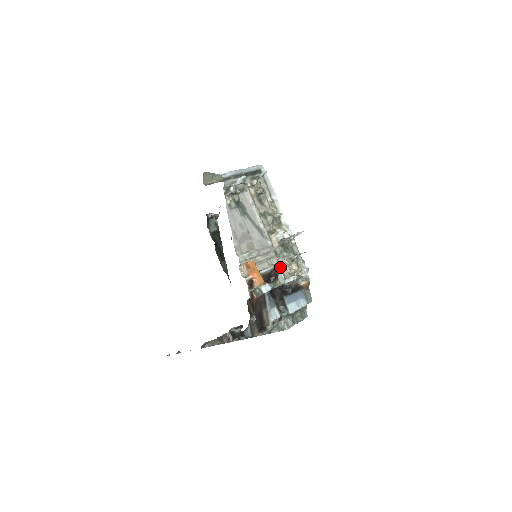
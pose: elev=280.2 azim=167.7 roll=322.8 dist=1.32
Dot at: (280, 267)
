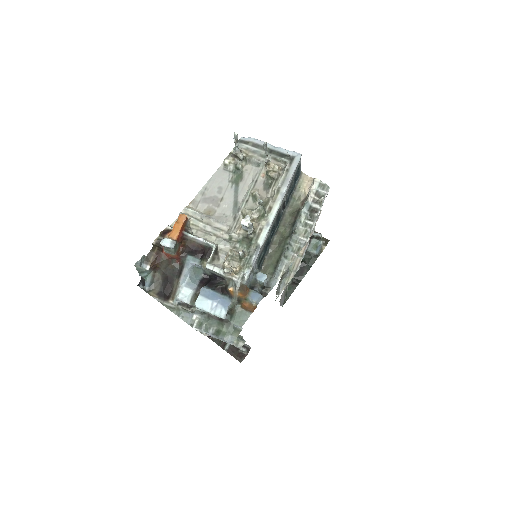
Dot at: (222, 253)
